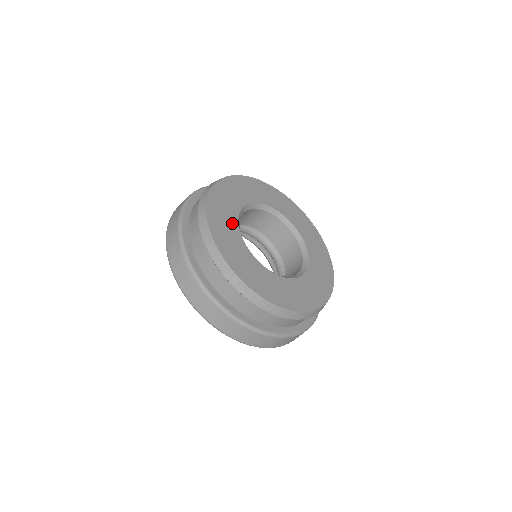
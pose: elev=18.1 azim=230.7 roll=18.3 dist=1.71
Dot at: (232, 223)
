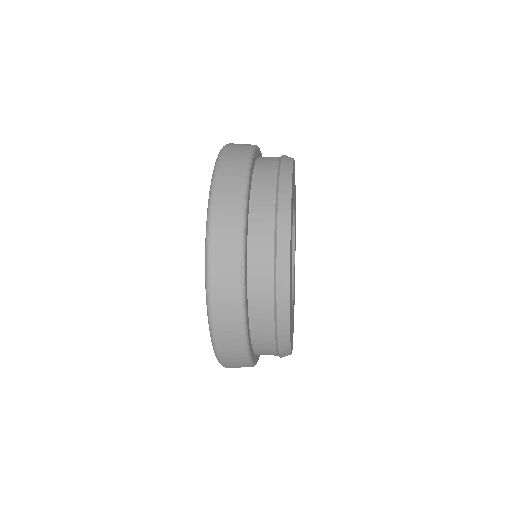
Dot at: (292, 215)
